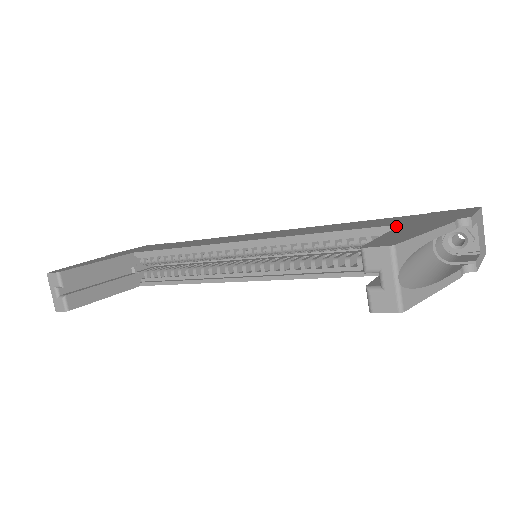
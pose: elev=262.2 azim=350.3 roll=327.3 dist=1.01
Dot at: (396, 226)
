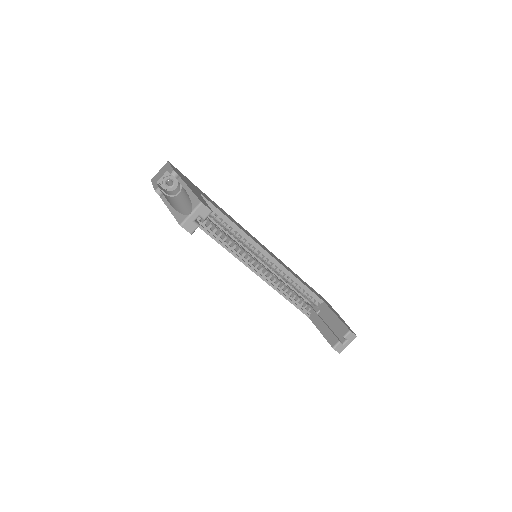
Dot at: (322, 301)
